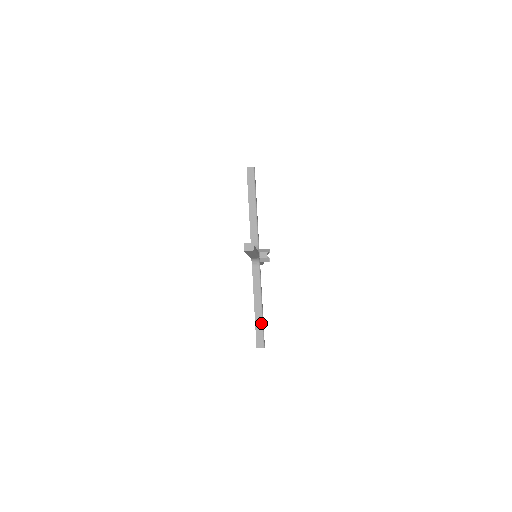
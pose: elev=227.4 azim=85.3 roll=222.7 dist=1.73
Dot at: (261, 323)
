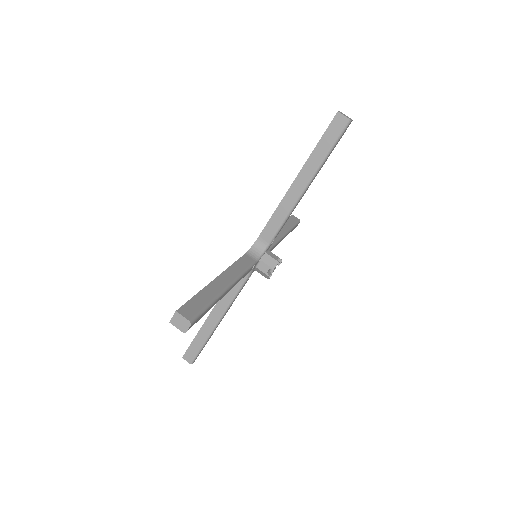
Dot at: (213, 296)
